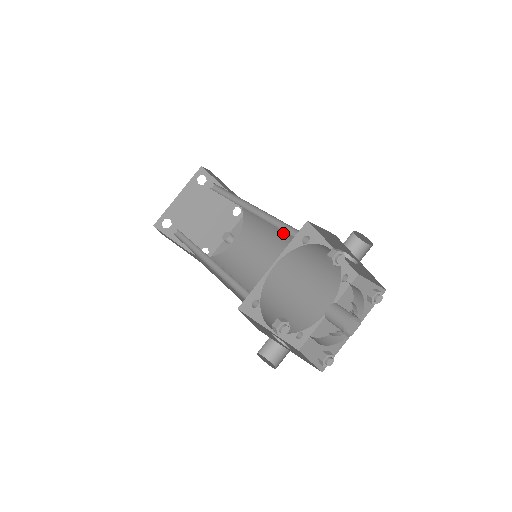
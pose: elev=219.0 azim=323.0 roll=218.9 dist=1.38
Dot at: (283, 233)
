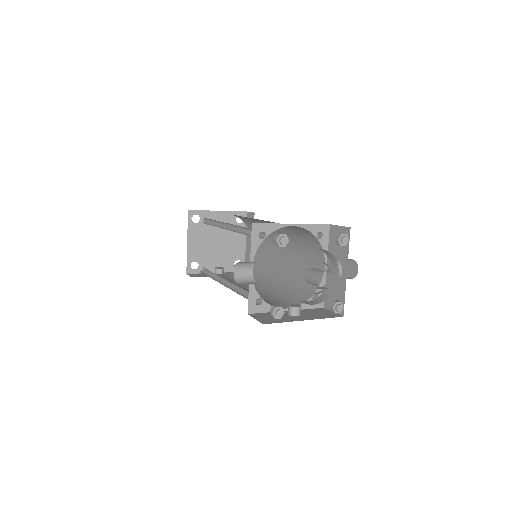
Dot at: (278, 269)
